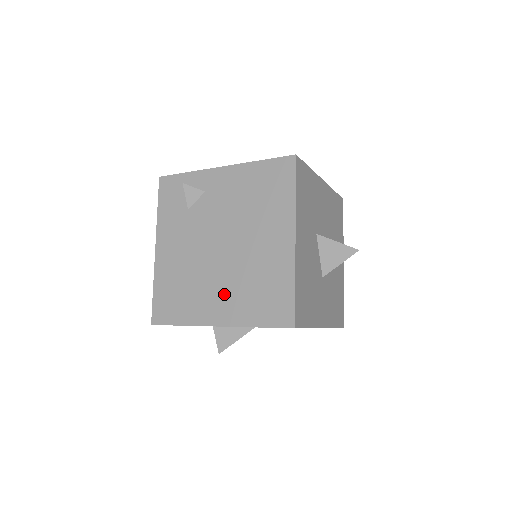
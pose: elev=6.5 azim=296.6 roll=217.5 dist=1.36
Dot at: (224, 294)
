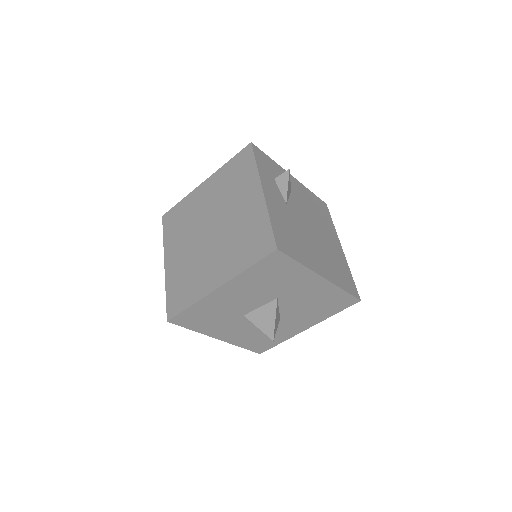
Dot at: occluded
